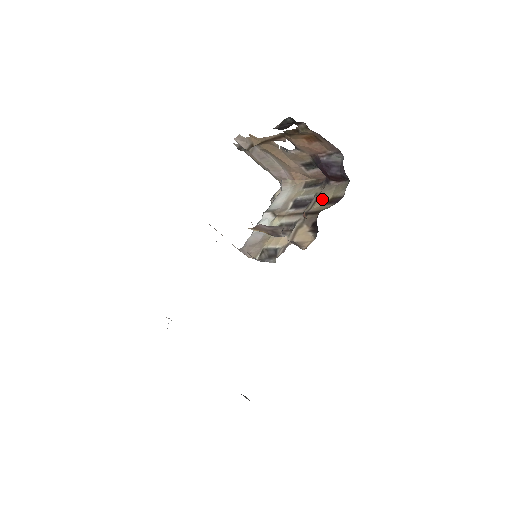
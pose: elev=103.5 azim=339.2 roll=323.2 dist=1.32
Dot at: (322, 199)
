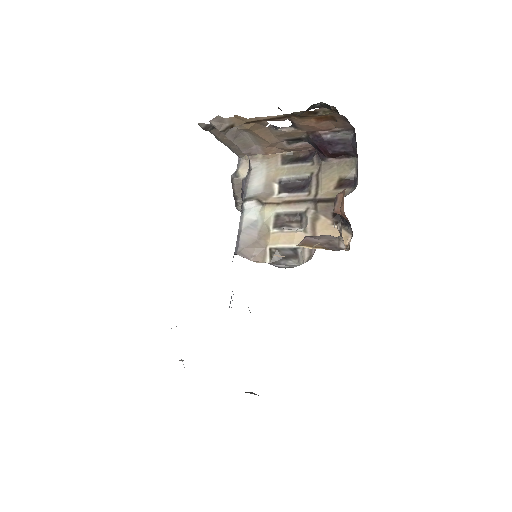
Dot at: (328, 182)
